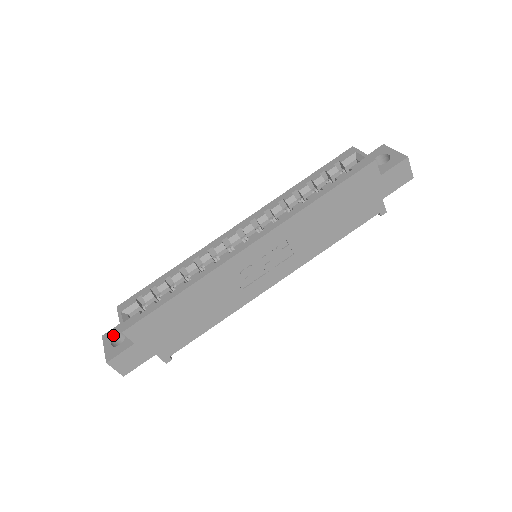
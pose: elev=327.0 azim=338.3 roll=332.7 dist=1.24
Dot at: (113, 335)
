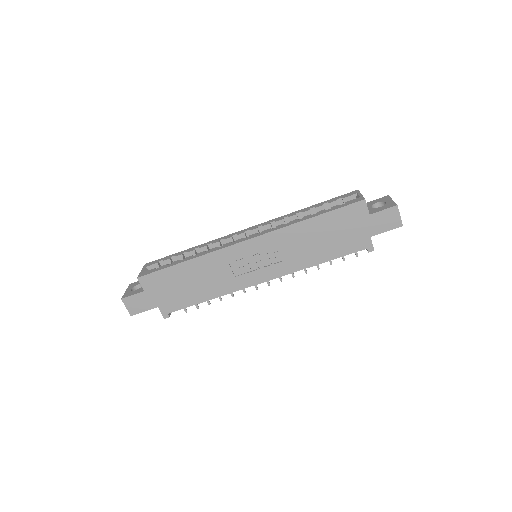
Dot at: (136, 284)
